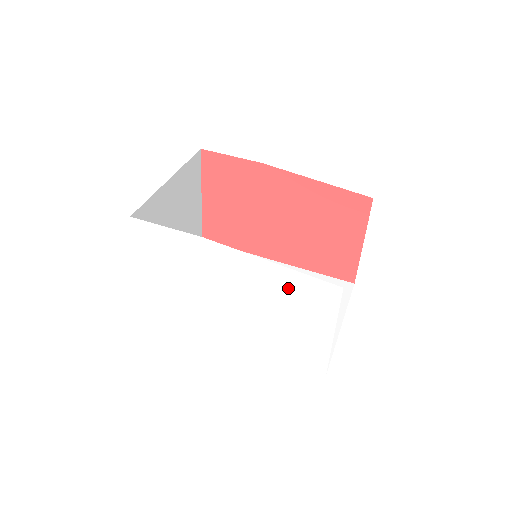
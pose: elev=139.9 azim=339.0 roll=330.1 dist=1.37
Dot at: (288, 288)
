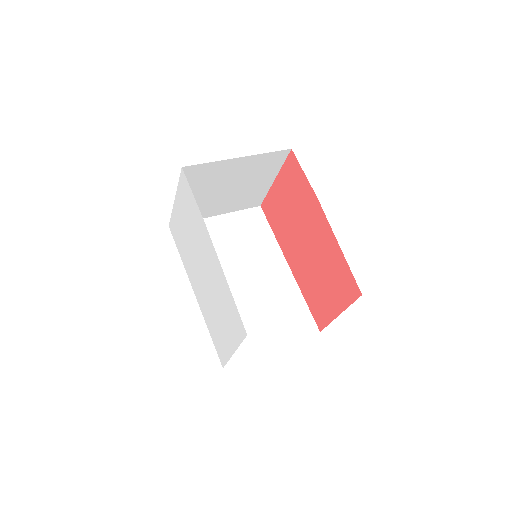
Dot at: (226, 300)
